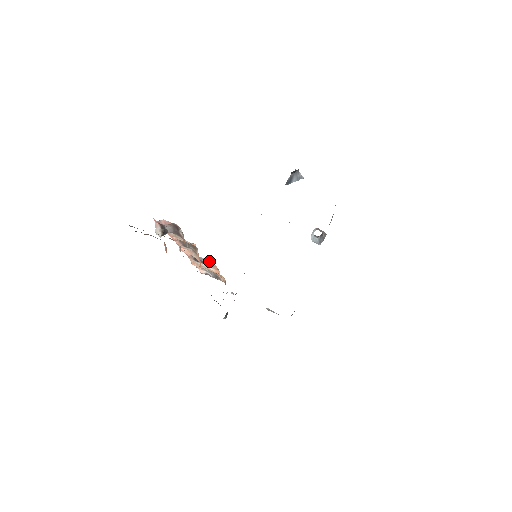
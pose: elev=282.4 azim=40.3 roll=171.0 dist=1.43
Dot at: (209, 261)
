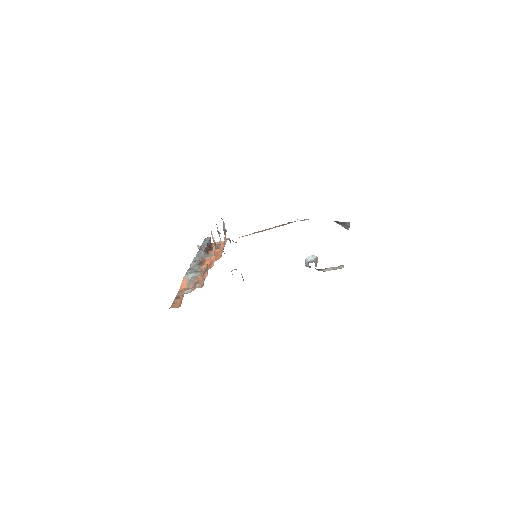
Dot at: occluded
